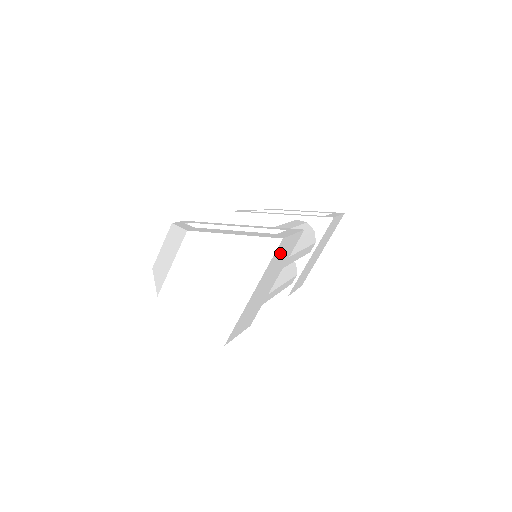
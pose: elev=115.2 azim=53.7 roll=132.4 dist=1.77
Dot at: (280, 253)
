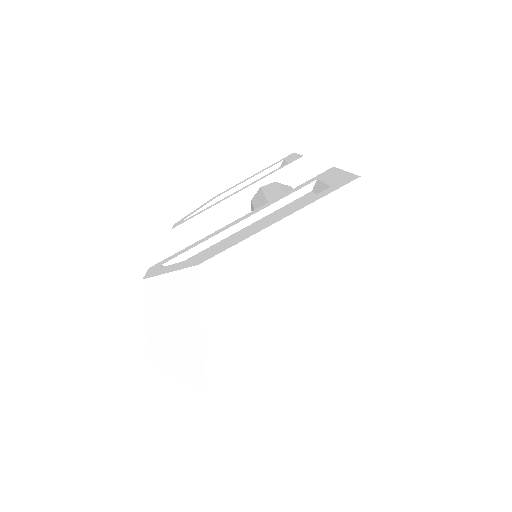
Dot at: occluded
